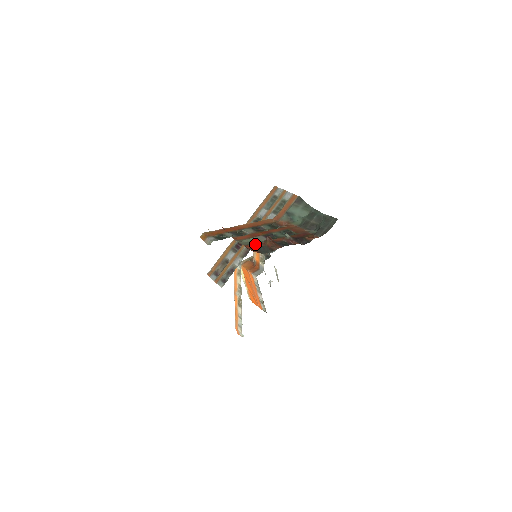
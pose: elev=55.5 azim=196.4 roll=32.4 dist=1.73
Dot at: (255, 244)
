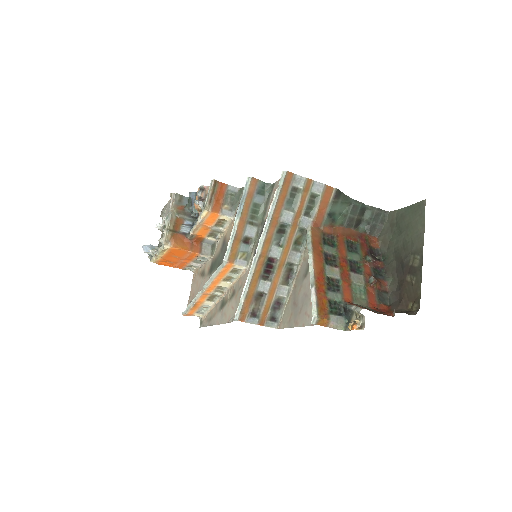
Dot at: (370, 295)
